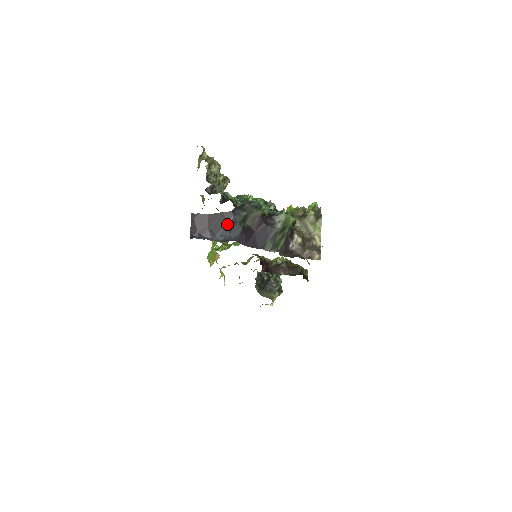
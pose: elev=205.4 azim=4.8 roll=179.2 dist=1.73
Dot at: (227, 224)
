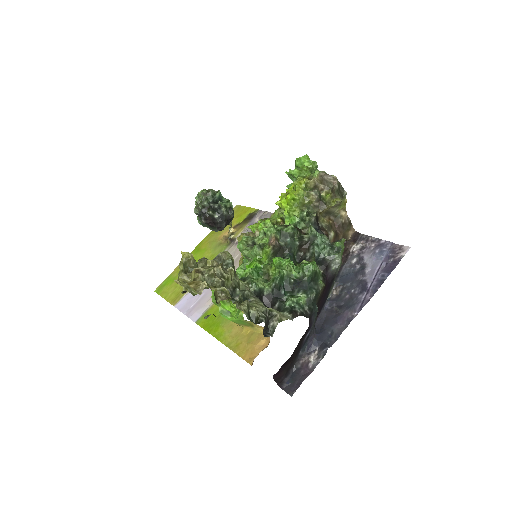
Dot at: (306, 336)
